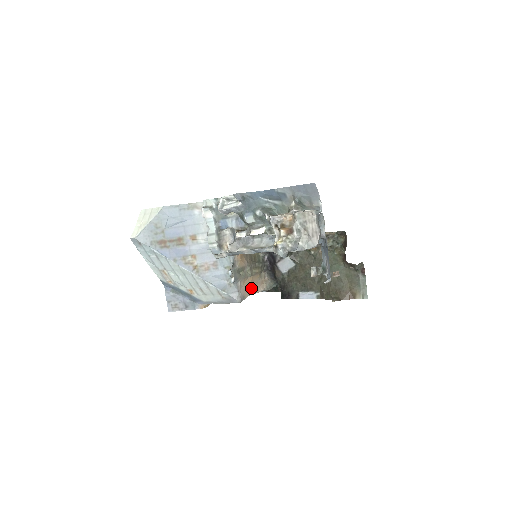
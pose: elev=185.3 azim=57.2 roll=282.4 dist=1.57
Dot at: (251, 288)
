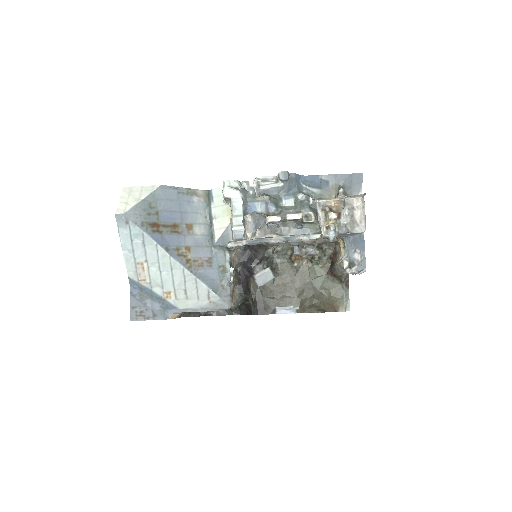
Dot at: occluded
